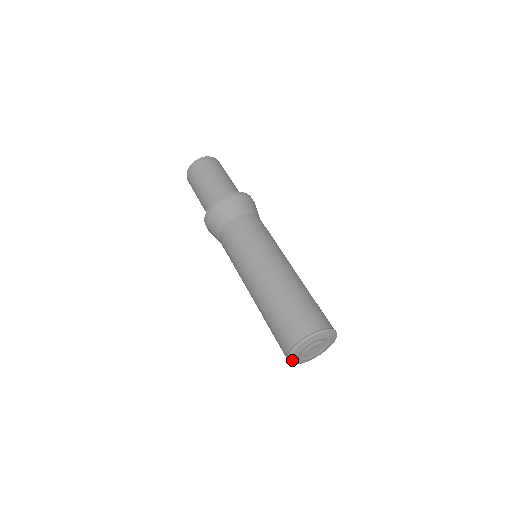
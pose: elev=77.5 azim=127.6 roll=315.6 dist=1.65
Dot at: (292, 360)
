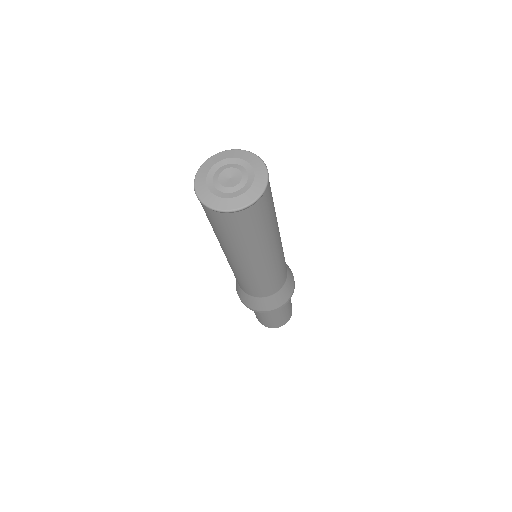
Dot at: (224, 206)
